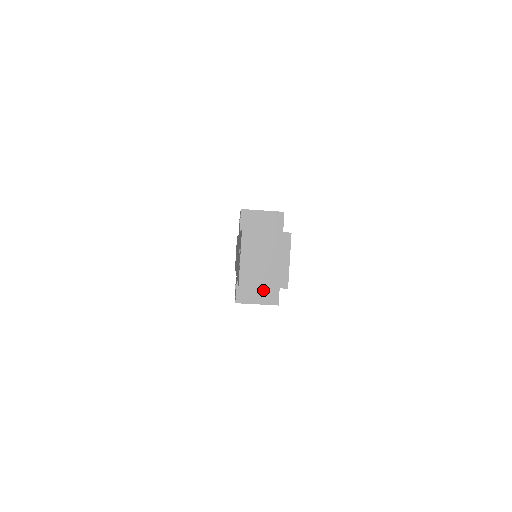
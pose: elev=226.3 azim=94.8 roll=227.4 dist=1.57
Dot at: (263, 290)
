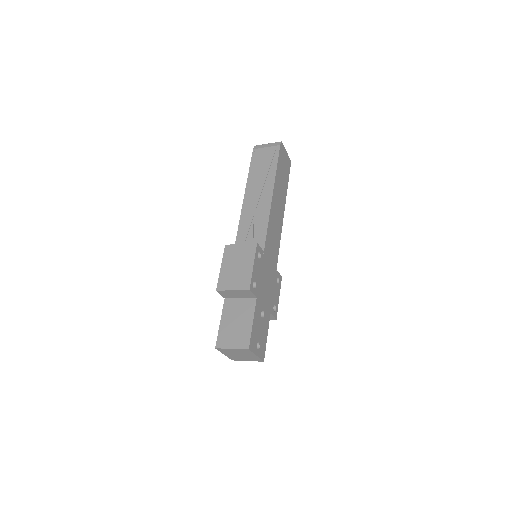
Dot at: occluded
